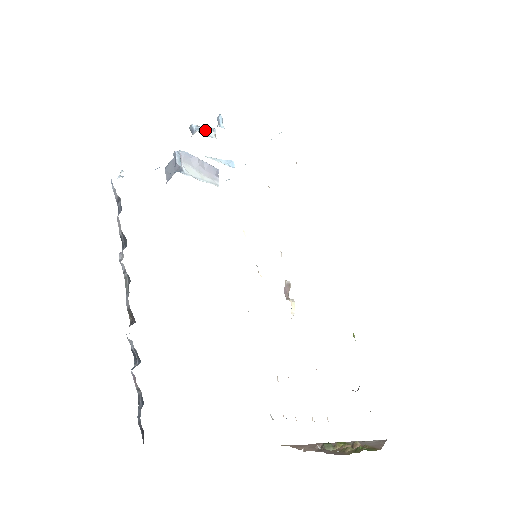
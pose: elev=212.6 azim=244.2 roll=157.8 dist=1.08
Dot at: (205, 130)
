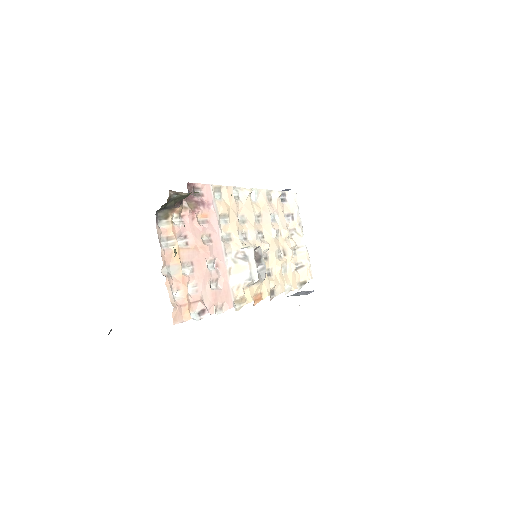
Dot at: occluded
